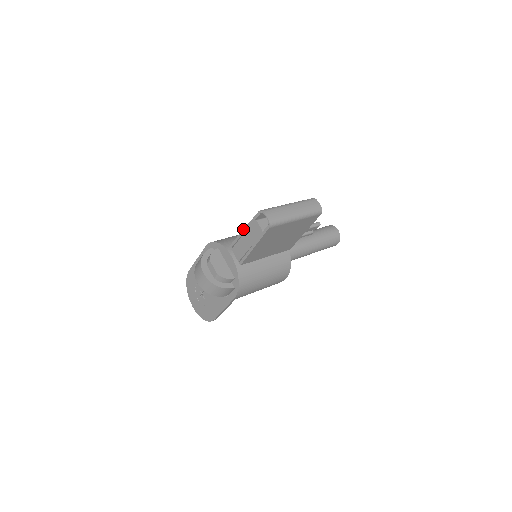
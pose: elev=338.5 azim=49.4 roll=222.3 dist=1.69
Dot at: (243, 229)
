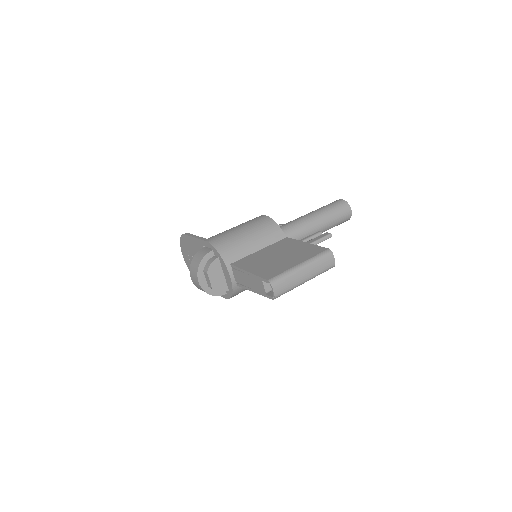
Dot at: (247, 271)
